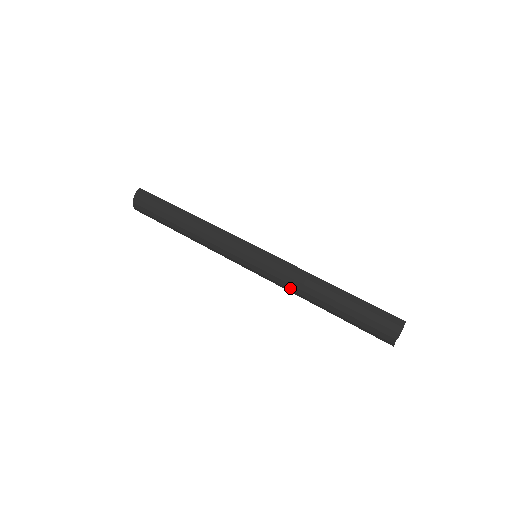
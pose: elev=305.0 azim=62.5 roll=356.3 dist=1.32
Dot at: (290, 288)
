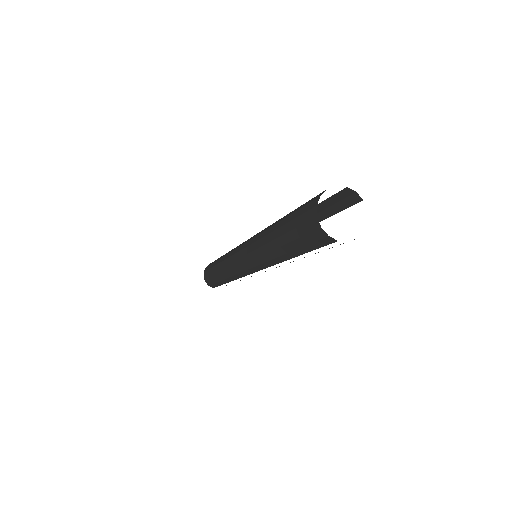
Dot at: (257, 239)
